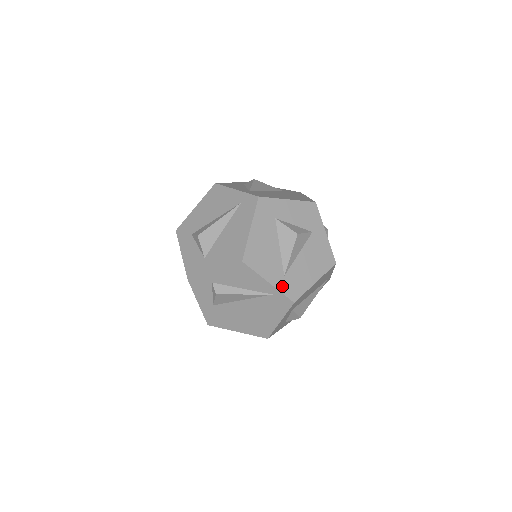
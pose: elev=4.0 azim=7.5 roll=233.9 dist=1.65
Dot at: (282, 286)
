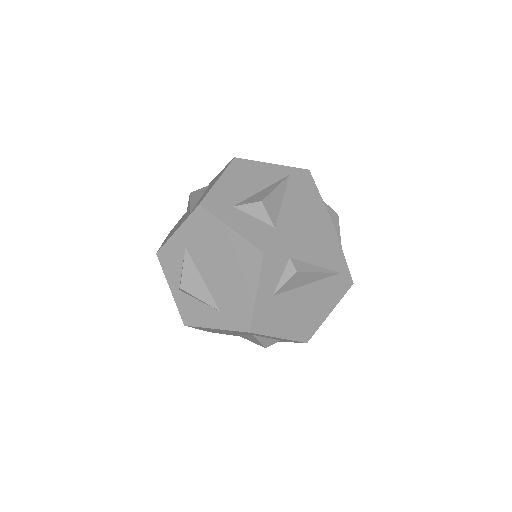
Dot at: occluded
